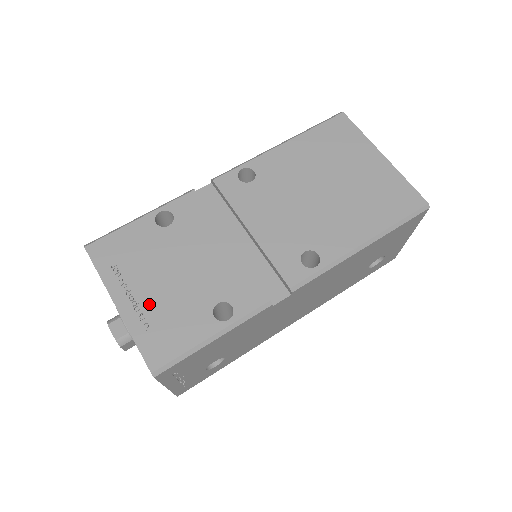
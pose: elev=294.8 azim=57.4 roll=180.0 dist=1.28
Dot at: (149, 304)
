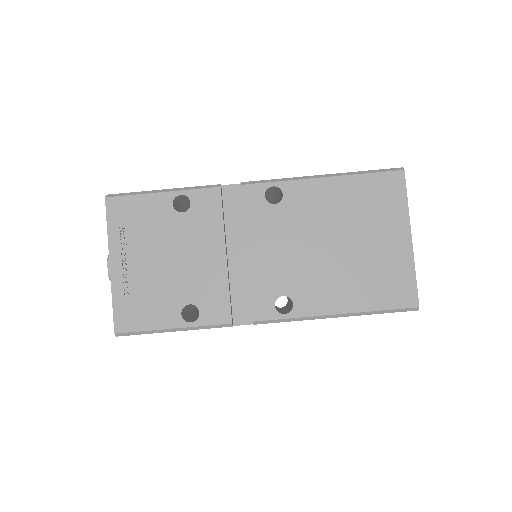
Dot at: (136, 277)
